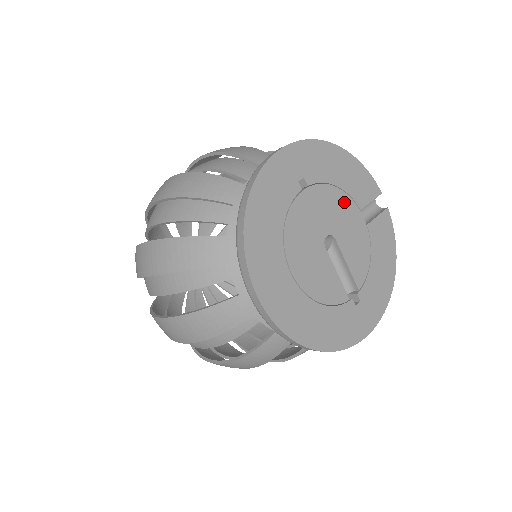
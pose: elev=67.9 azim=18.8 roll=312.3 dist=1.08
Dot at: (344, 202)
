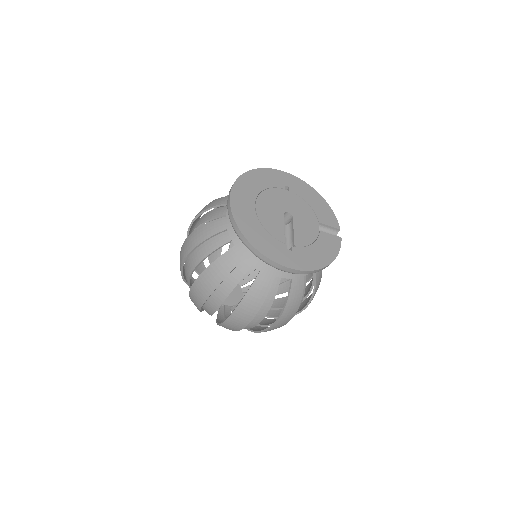
Dot at: (309, 212)
